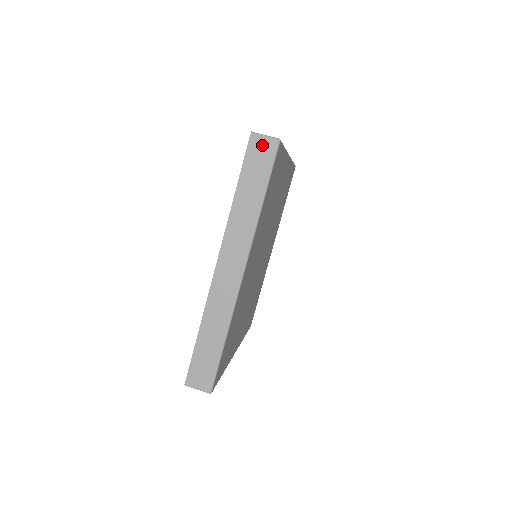
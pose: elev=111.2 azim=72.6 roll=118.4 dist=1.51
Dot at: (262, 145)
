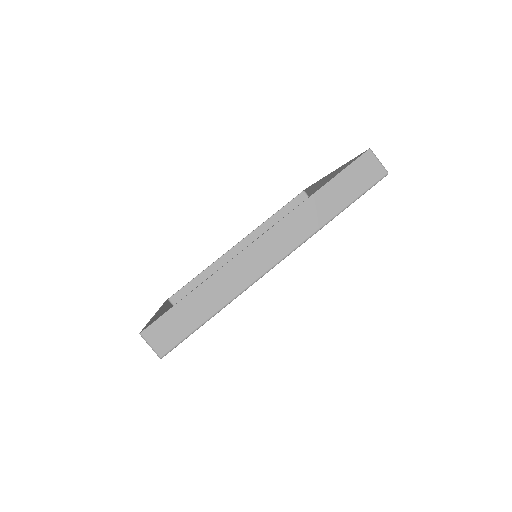
Dot at: occluded
